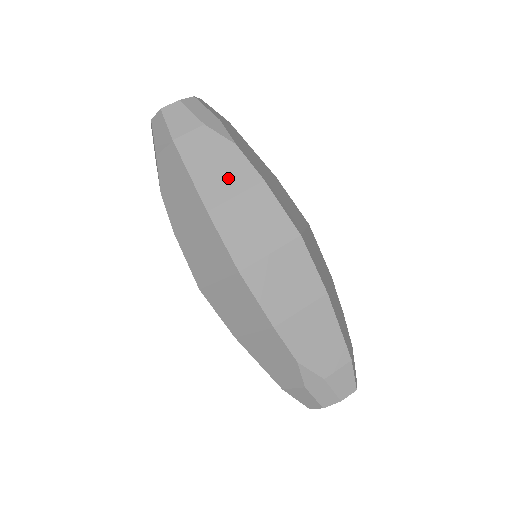
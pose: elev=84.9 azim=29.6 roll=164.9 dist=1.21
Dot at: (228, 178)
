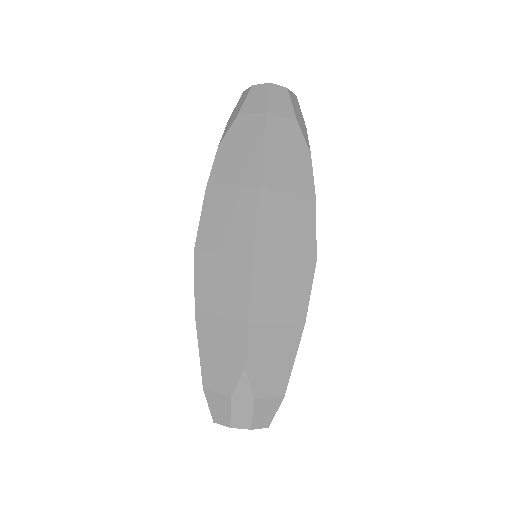
Dot at: (291, 174)
